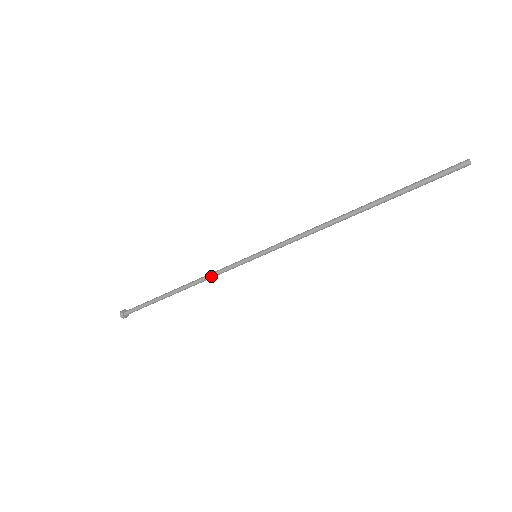
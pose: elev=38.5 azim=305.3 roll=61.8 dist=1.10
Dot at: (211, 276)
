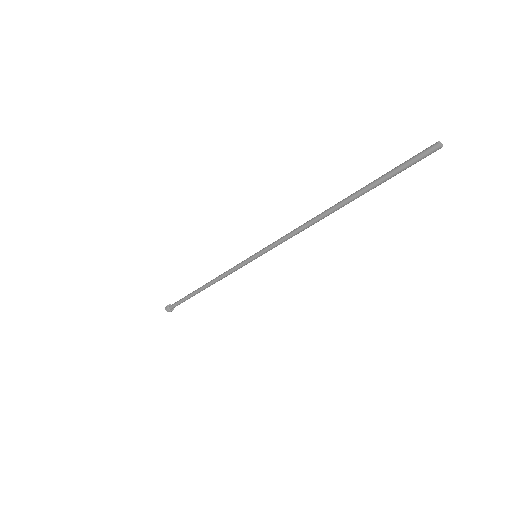
Dot at: (224, 276)
